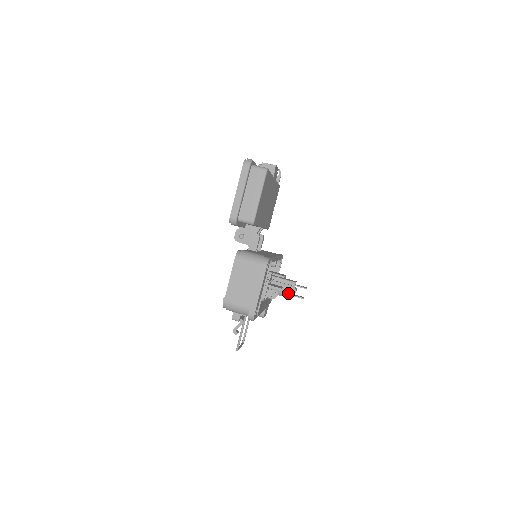
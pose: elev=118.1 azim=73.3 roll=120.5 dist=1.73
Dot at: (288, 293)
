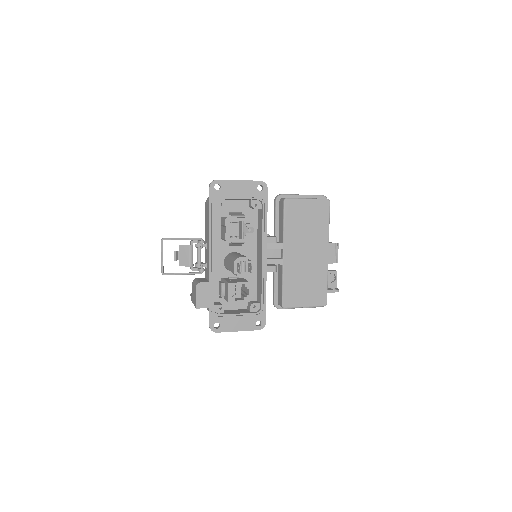
Dot at: (238, 257)
